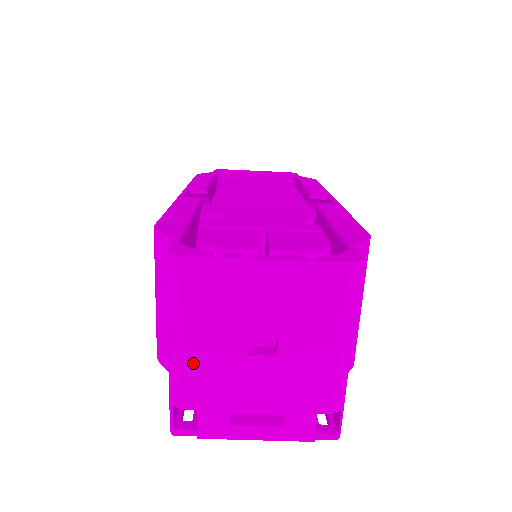
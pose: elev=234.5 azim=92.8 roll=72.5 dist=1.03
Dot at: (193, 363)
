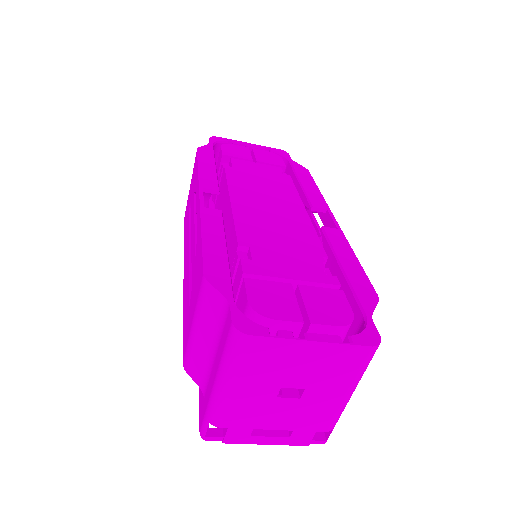
Dot at: (235, 401)
